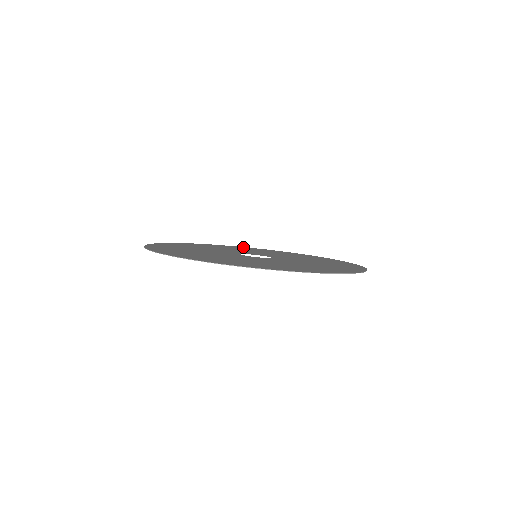
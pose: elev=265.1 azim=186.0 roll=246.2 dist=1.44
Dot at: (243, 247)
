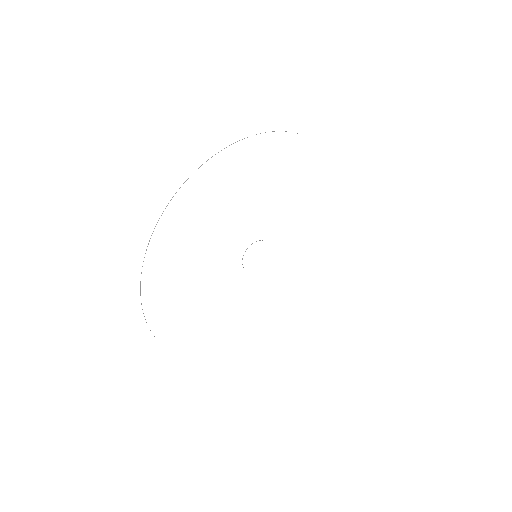
Dot at: occluded
